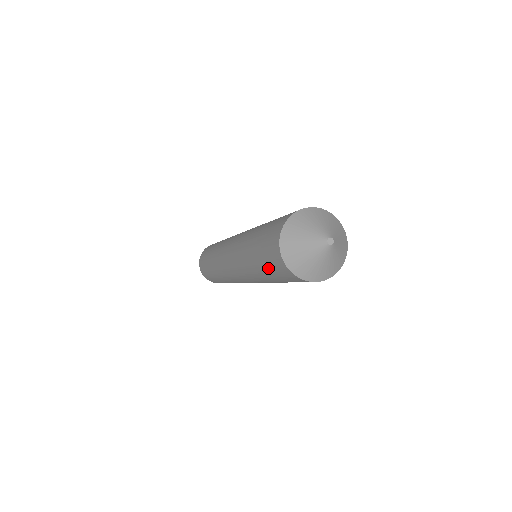
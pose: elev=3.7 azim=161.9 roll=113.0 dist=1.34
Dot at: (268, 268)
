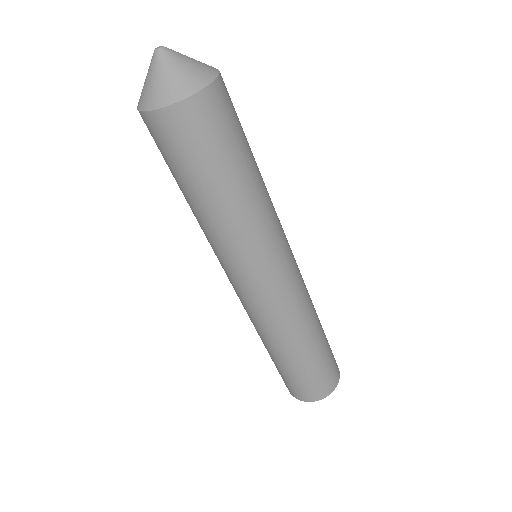
Dot at: (167, 164)
